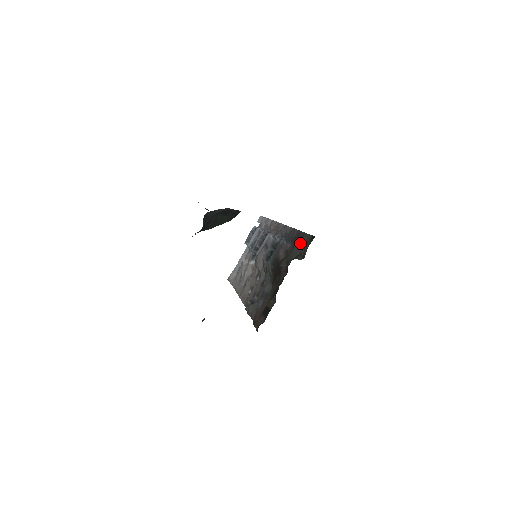
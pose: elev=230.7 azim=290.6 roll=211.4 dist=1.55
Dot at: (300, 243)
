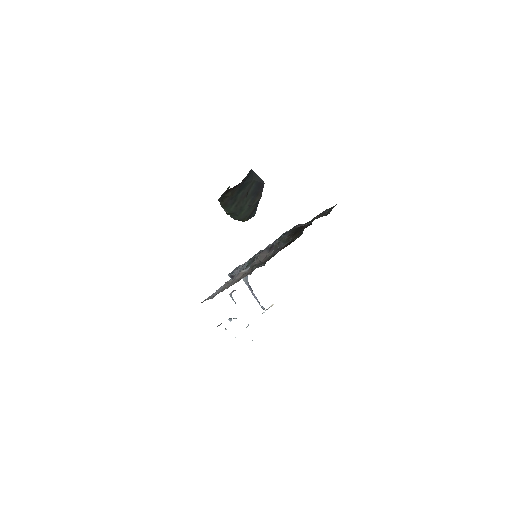
Dot at: (322, 213)
